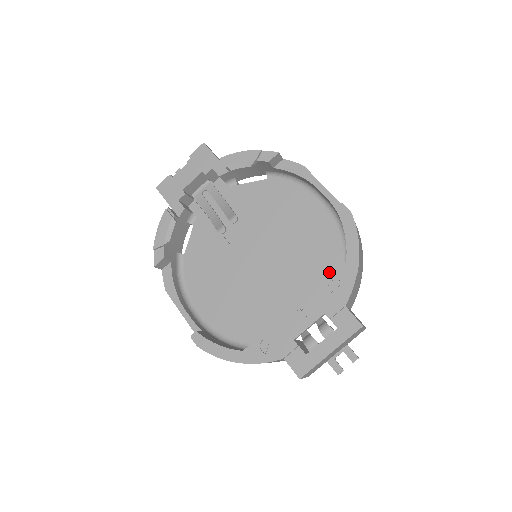
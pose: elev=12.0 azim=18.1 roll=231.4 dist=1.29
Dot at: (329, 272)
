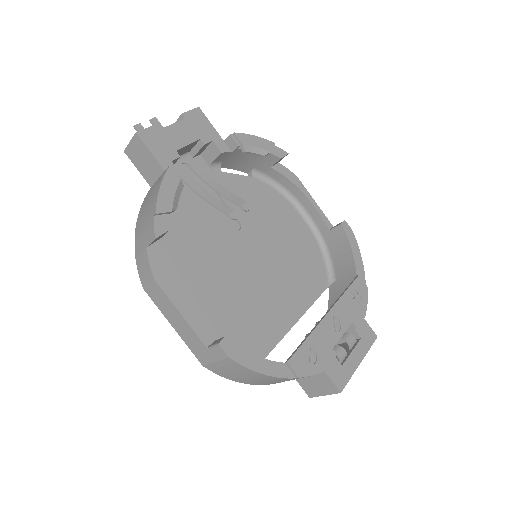
Dot at: (317, 286)
